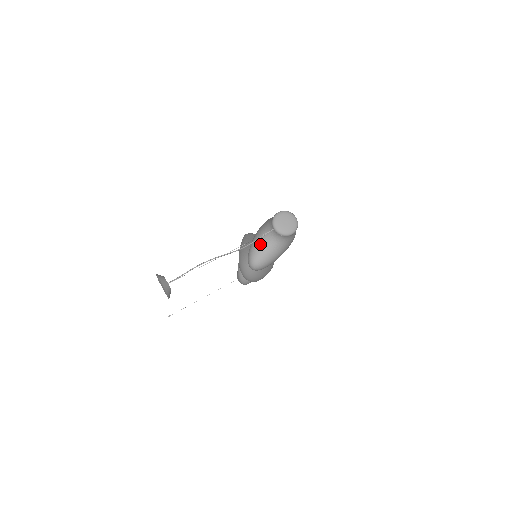
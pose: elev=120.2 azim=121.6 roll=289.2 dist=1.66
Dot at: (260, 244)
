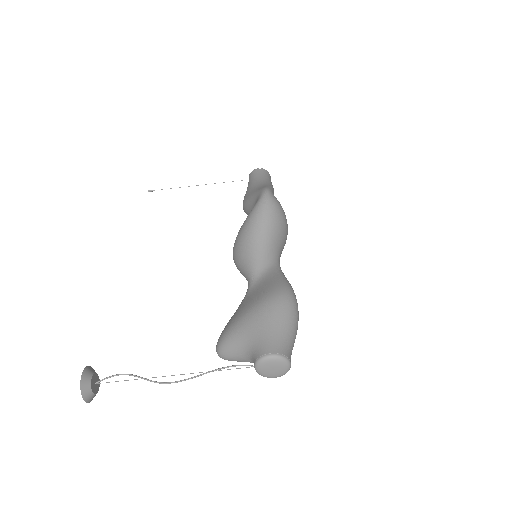
Dot at: (235, 351)
